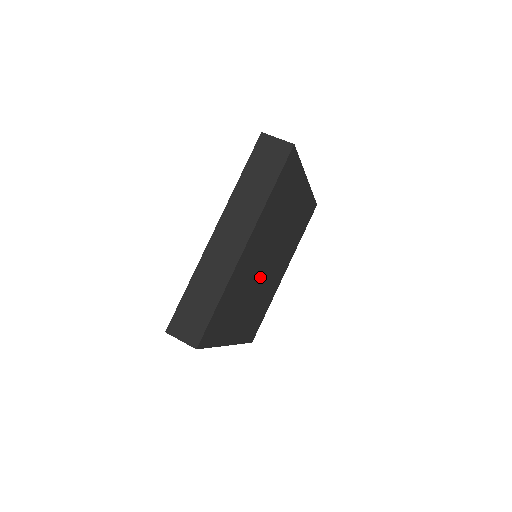
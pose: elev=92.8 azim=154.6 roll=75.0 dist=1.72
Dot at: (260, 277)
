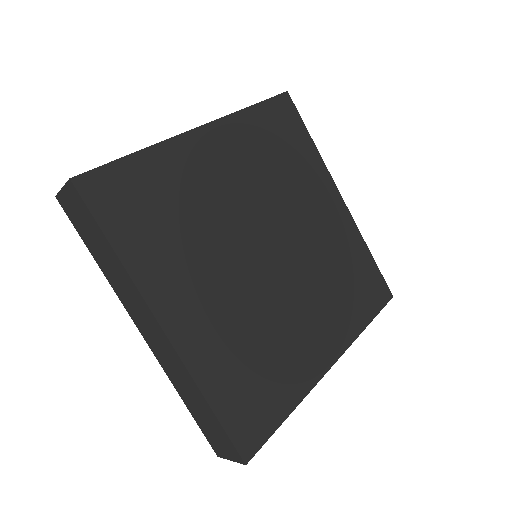
Dot at: (276, 278)
